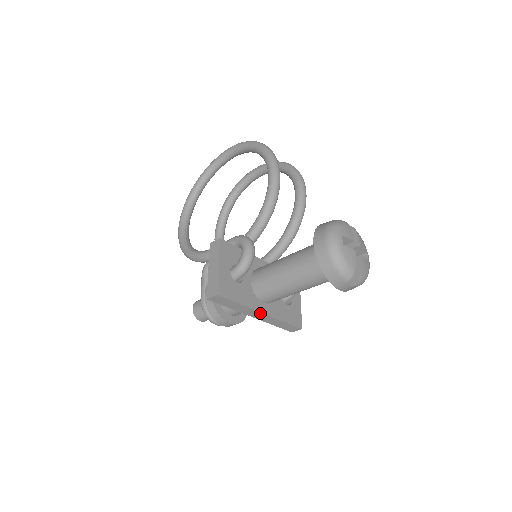
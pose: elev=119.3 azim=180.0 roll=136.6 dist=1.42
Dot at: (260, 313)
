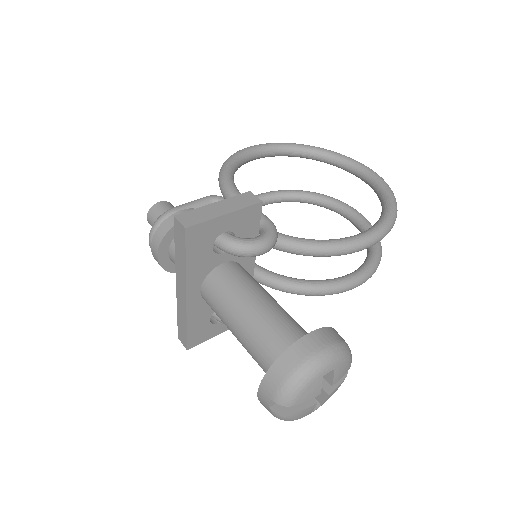
Dot at: (185, 292)
